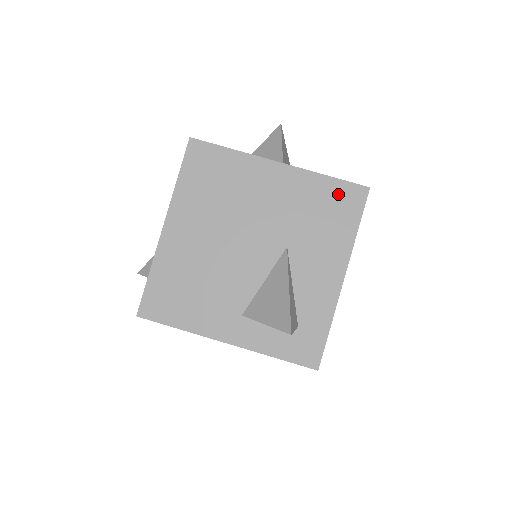
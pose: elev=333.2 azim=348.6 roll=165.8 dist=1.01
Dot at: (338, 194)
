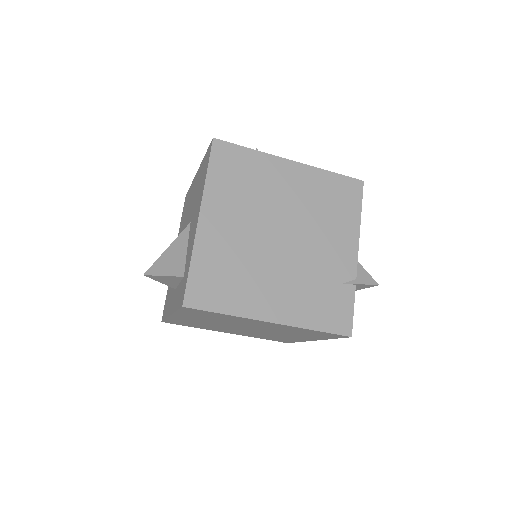
Dot at: (205, 161)
